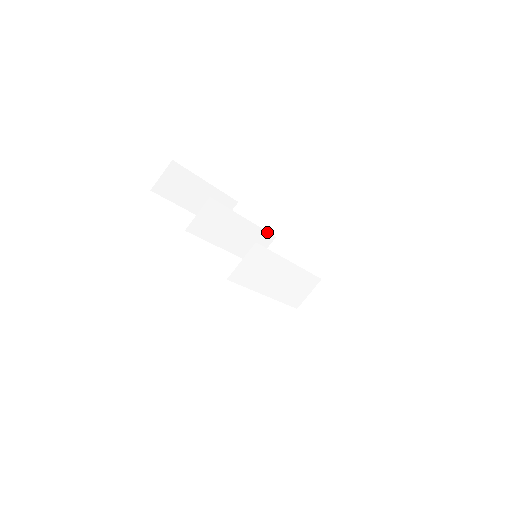
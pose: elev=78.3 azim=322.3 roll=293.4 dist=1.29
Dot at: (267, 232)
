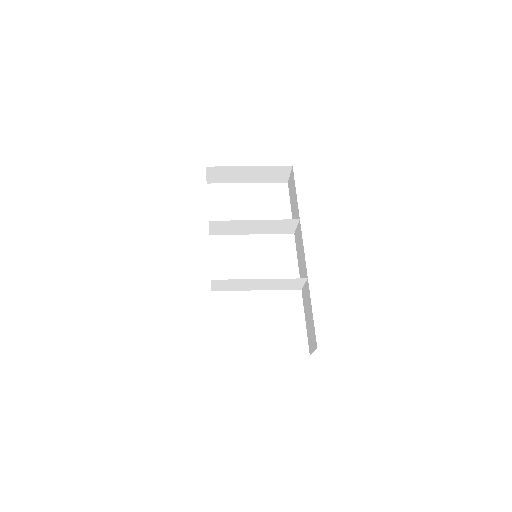
Dot at: (286, 219)
